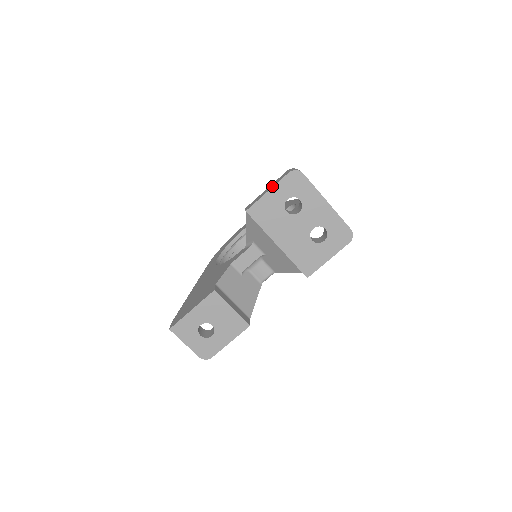
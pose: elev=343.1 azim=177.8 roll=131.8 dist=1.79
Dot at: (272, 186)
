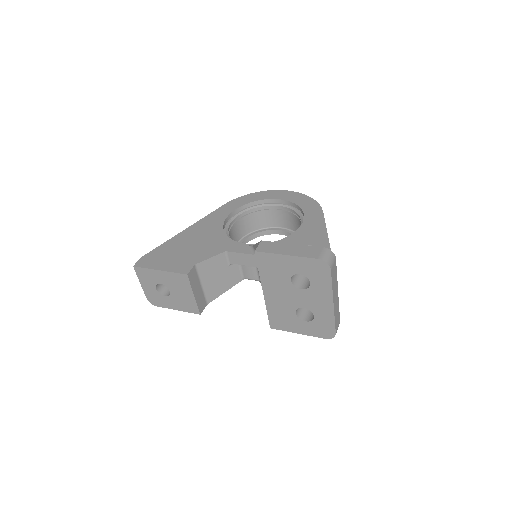
Dot at: (295, 253)
